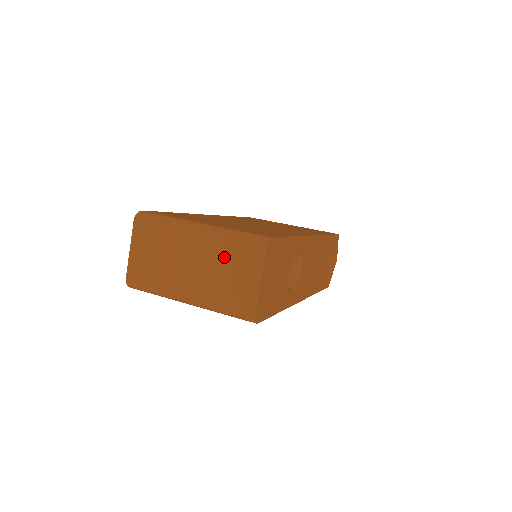
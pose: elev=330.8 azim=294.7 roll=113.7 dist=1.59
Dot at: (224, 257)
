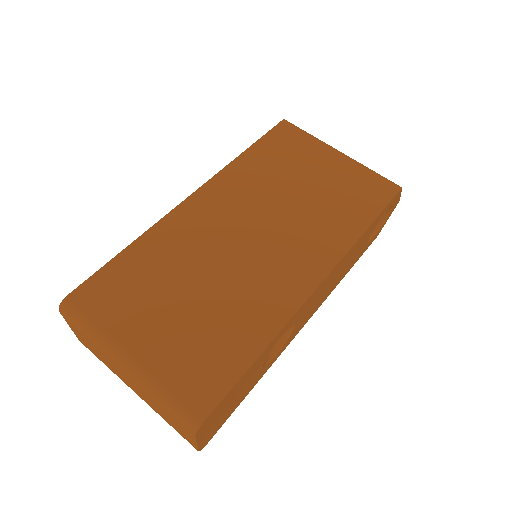
Dot at: (157, 405)
